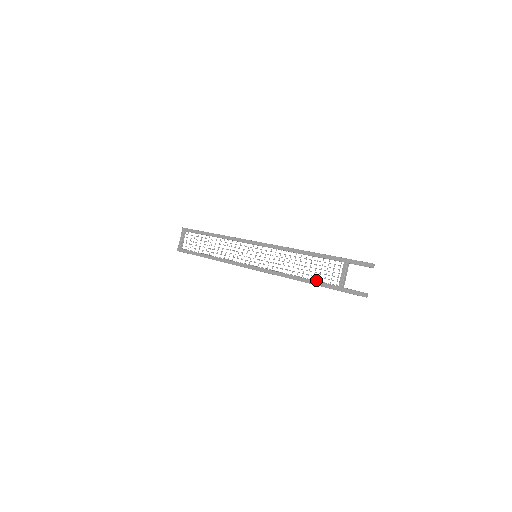
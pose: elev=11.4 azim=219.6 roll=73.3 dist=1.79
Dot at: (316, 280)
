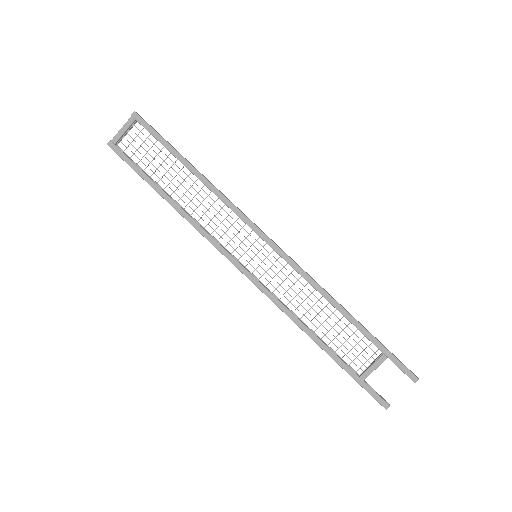
Dot at: occluded
